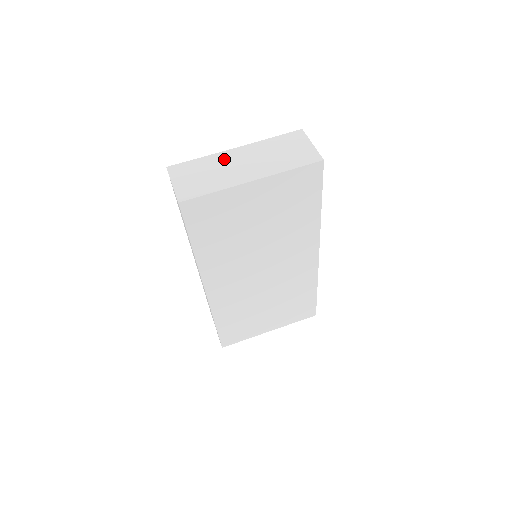
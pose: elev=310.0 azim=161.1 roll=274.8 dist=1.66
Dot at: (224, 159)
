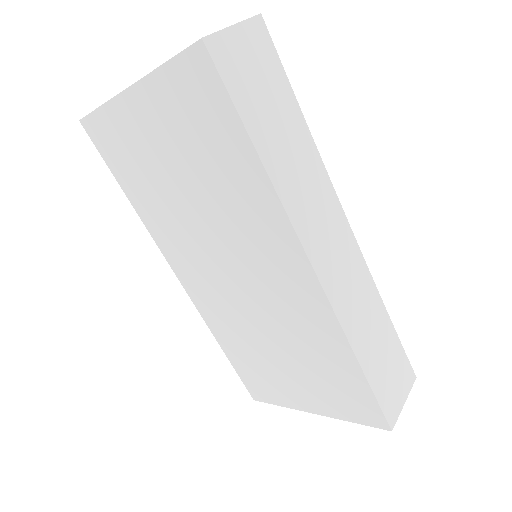
Dot at: occluded
